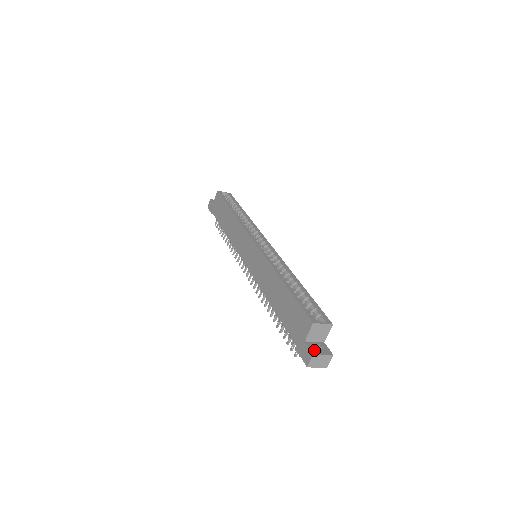
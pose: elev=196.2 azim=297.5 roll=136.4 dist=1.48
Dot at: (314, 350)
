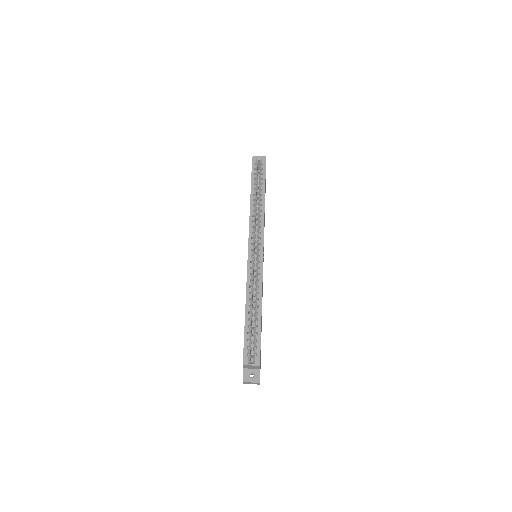
Dot at: (246, 378)
